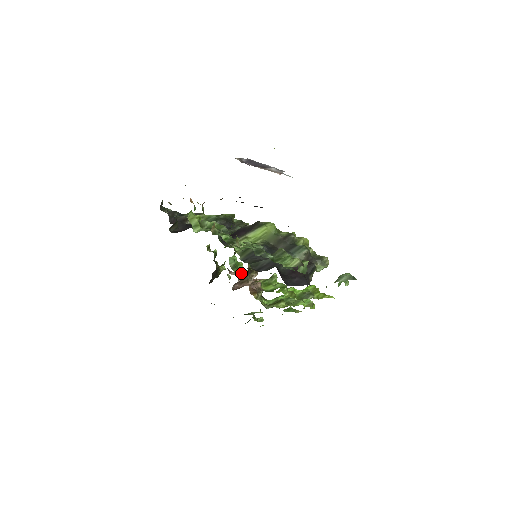
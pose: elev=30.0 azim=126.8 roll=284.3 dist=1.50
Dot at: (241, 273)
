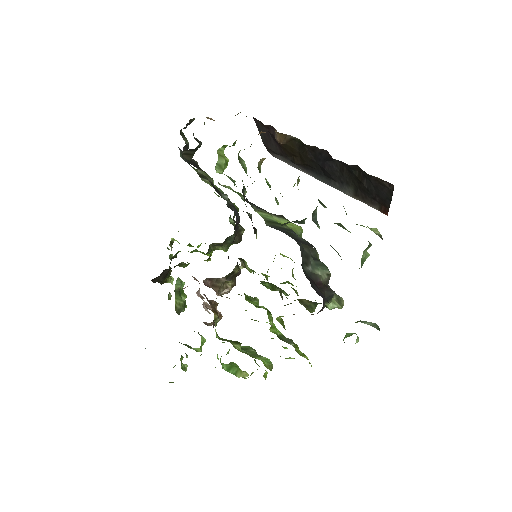
Dot at: (181, 304)
